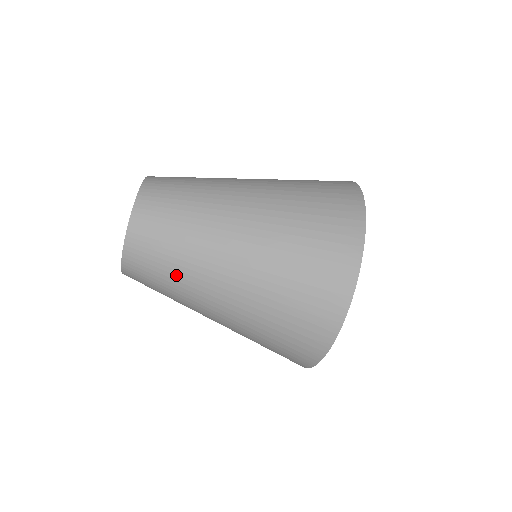
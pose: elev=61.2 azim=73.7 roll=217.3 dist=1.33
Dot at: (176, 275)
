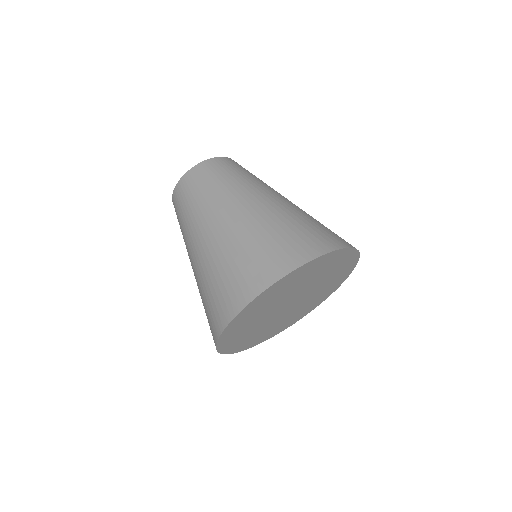
Dot at: (220, 186)
